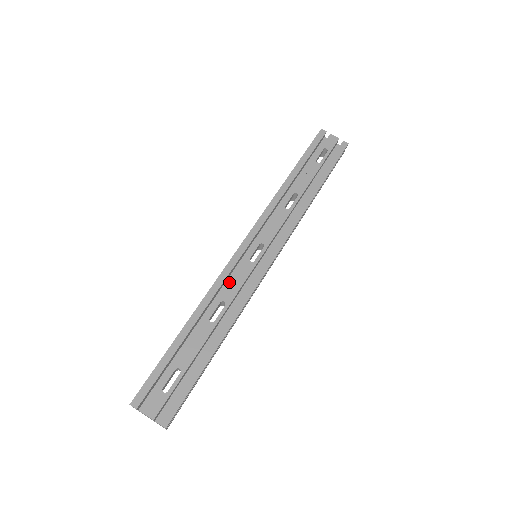
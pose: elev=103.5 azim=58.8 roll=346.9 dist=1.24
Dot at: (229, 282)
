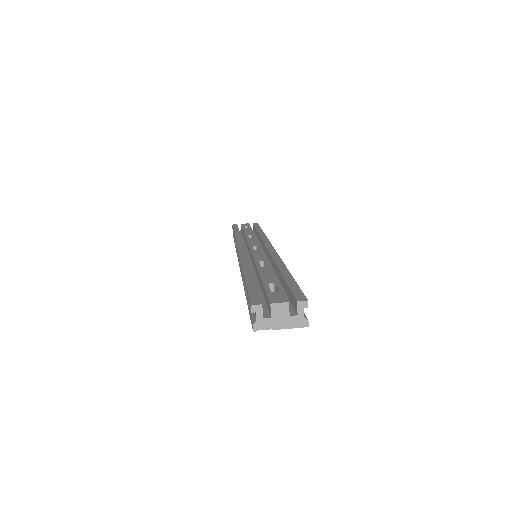
Dot at: (251, 266)
